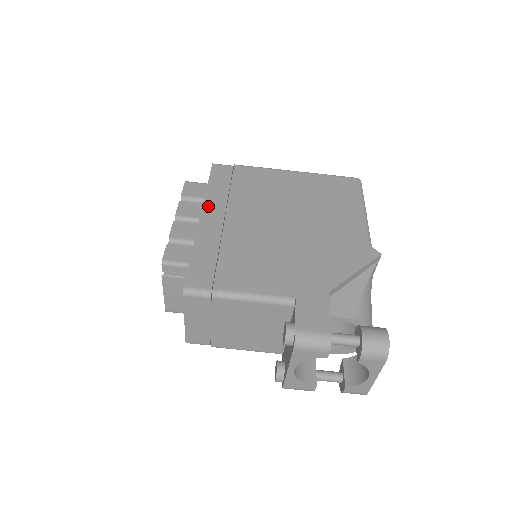
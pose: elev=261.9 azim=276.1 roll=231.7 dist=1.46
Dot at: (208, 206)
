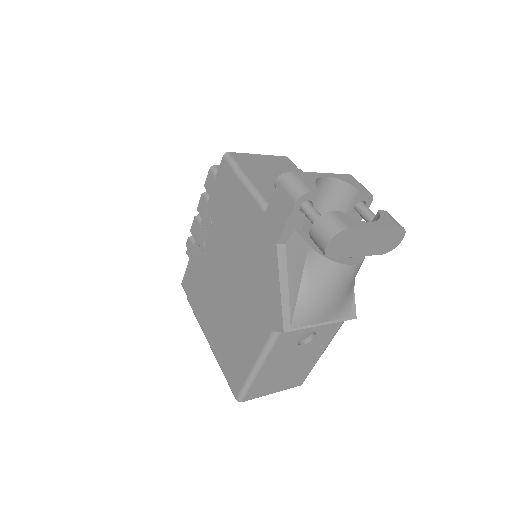
Dot at: occluded
